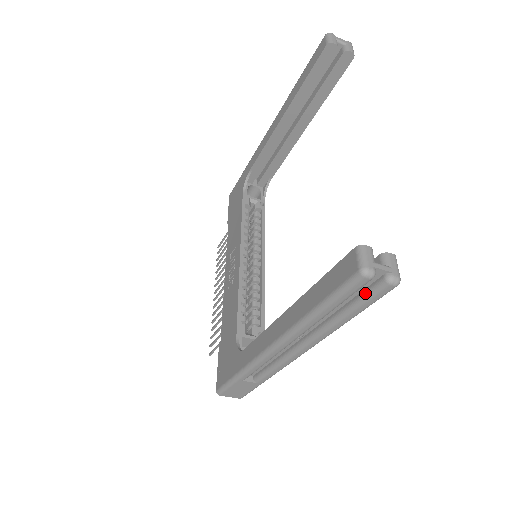
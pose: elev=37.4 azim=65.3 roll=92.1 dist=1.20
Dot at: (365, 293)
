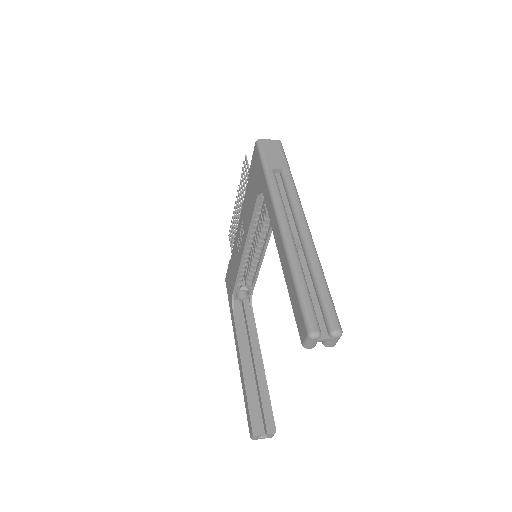
Dot at: occluded
